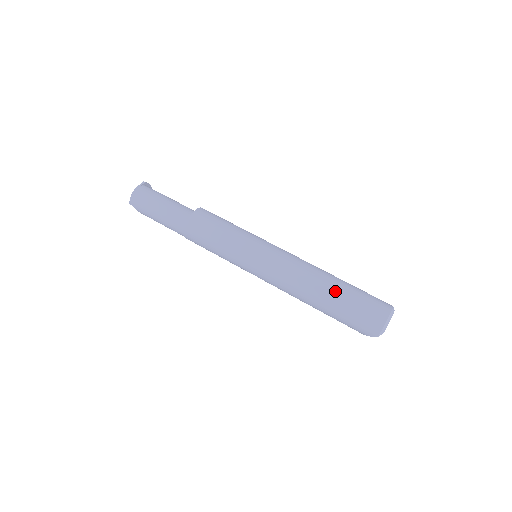
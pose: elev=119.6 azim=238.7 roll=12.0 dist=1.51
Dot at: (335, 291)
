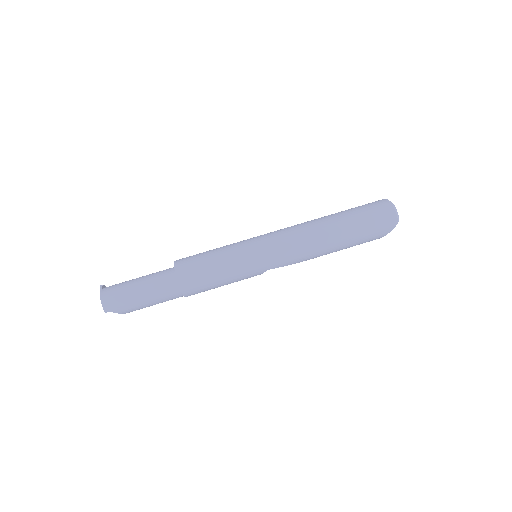
Dot at: (341, 219)
